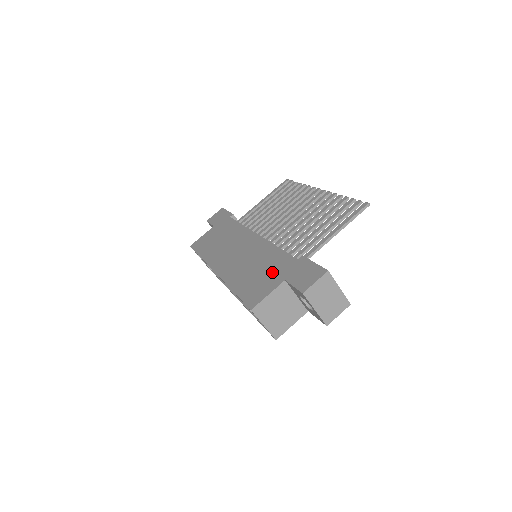
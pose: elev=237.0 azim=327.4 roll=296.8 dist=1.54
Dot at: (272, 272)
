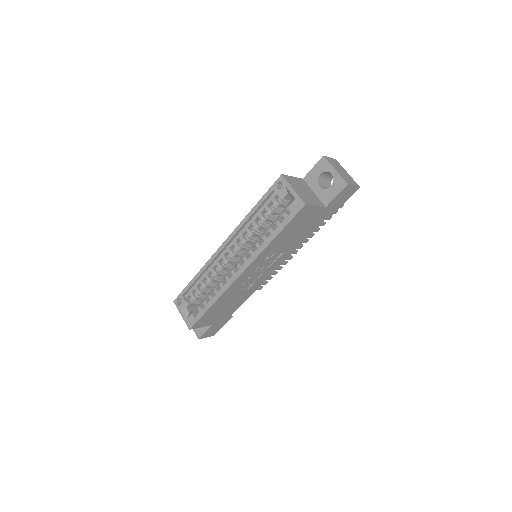
Dot at: occluded
